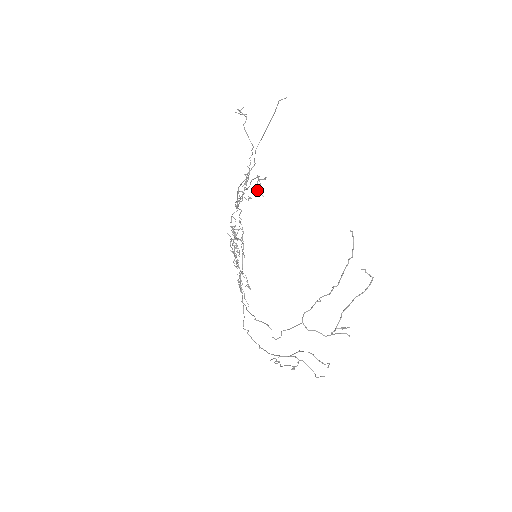
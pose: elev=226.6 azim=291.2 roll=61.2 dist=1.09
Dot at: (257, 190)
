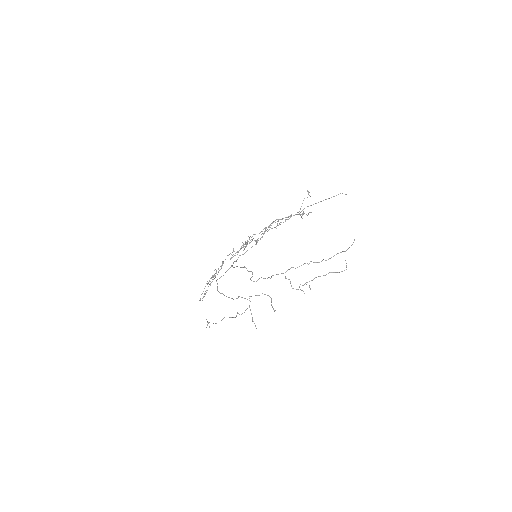
Dot at: occluded
